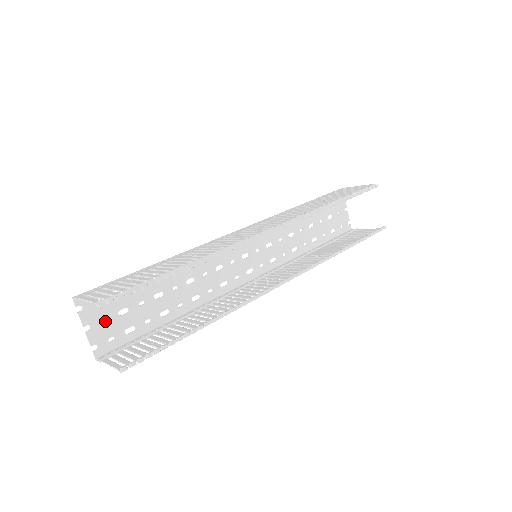
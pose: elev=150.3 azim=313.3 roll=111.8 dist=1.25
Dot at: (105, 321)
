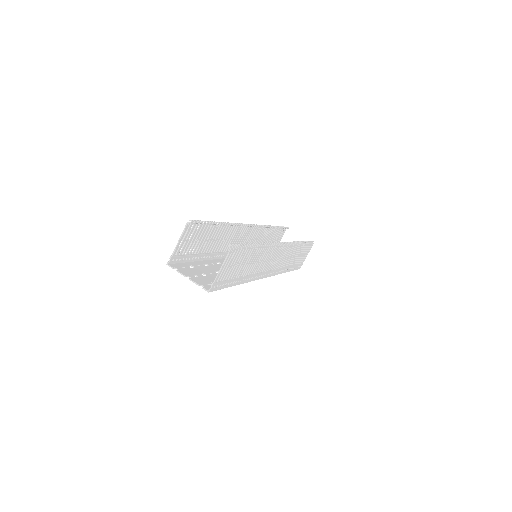
Dot at: occluded
